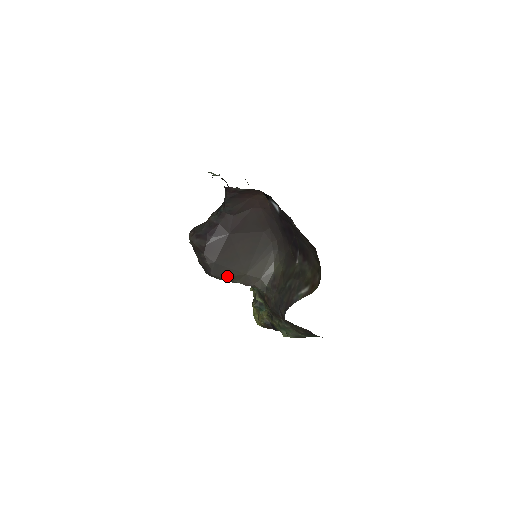
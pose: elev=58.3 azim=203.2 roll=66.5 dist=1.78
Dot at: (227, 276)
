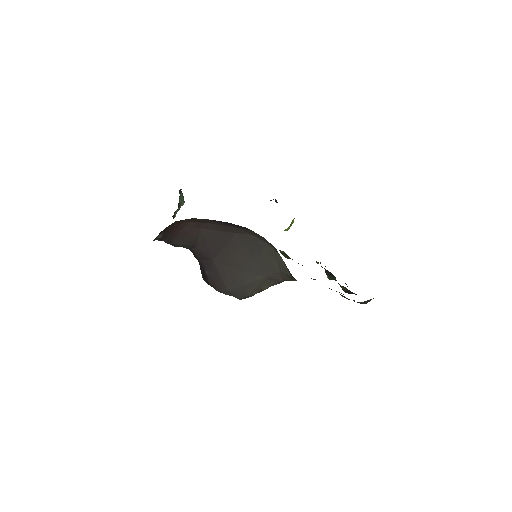
Dot at: (252, 291)
